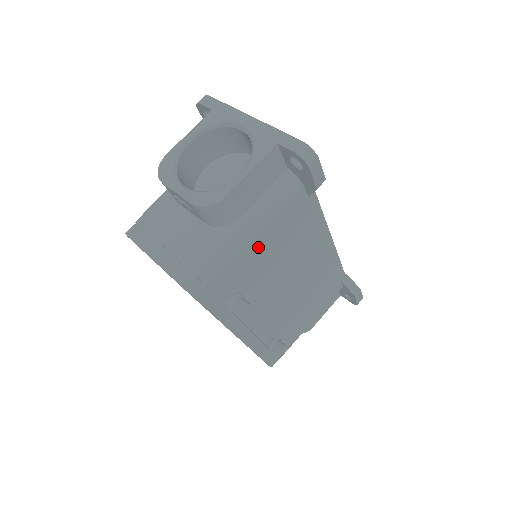
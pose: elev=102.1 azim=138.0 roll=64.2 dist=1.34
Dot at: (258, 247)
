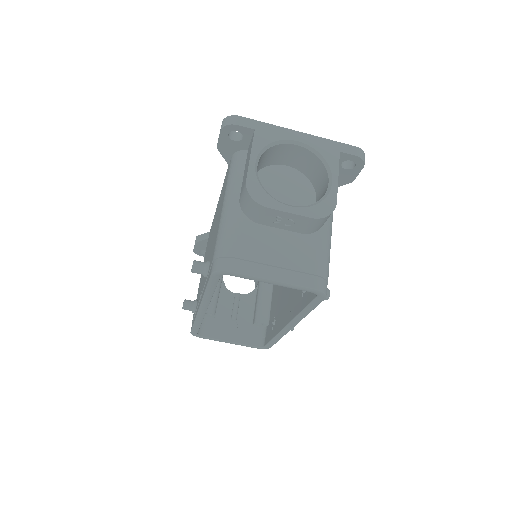
Dot at: occluded
